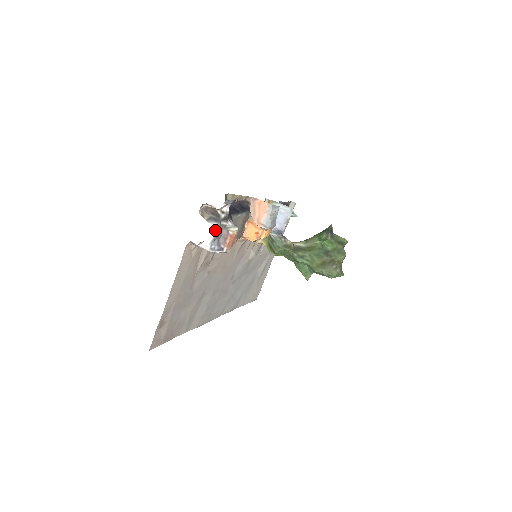
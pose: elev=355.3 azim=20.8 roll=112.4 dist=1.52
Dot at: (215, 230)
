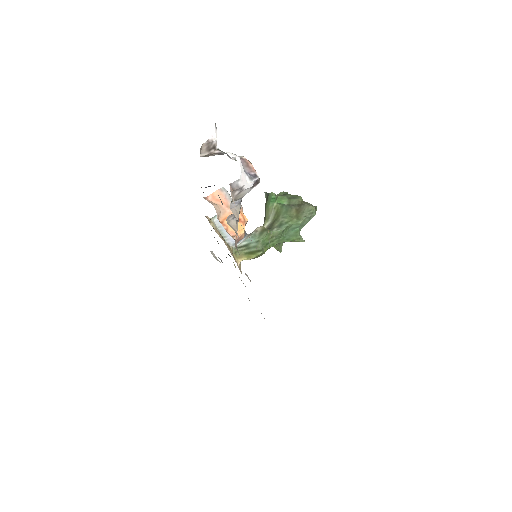
Dot at: (235, 155)
